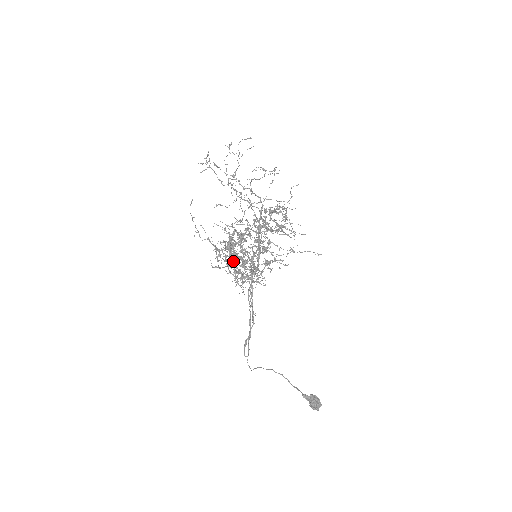
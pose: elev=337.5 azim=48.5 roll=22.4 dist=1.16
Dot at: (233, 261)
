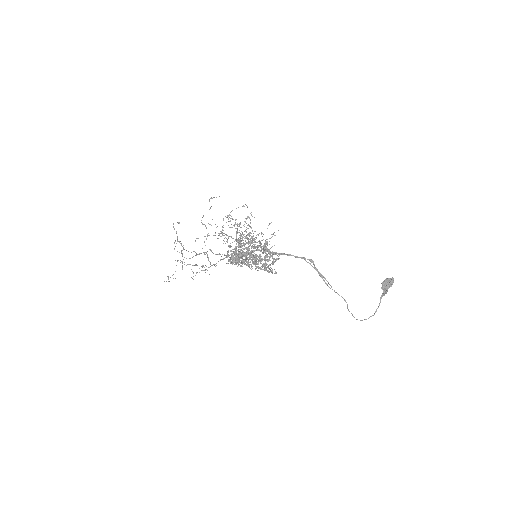
Dot at: (251, 255)
